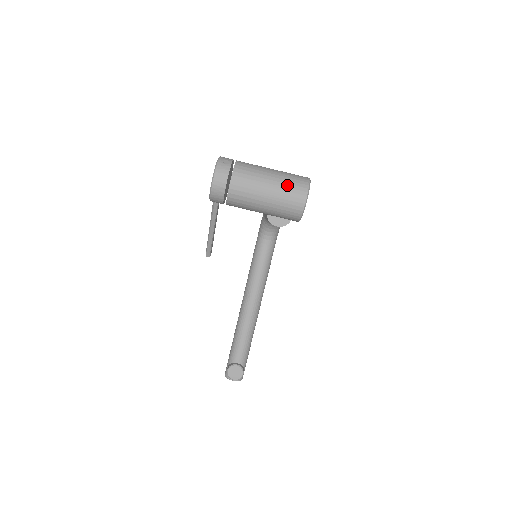
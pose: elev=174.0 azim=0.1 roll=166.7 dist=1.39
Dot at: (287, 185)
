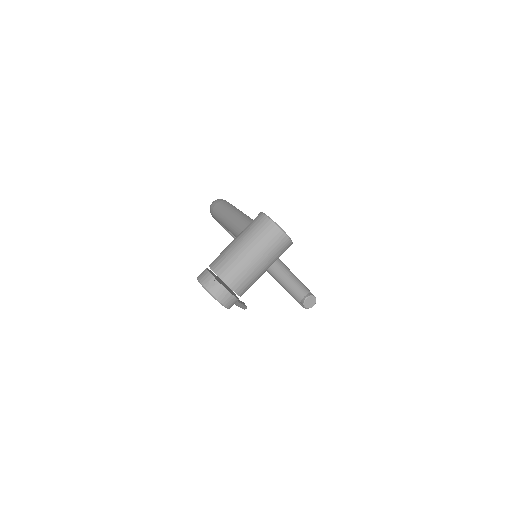
Dot at: (265, 244)
